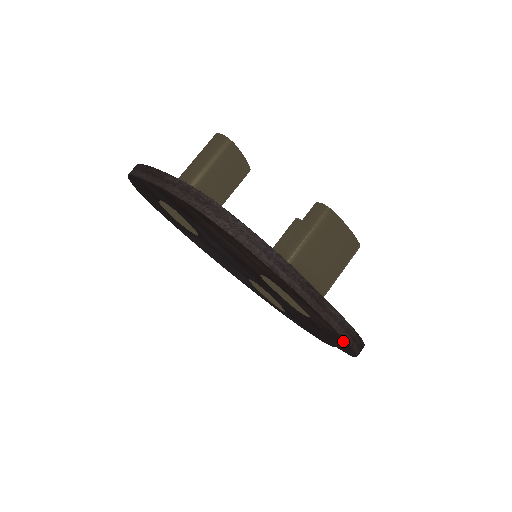
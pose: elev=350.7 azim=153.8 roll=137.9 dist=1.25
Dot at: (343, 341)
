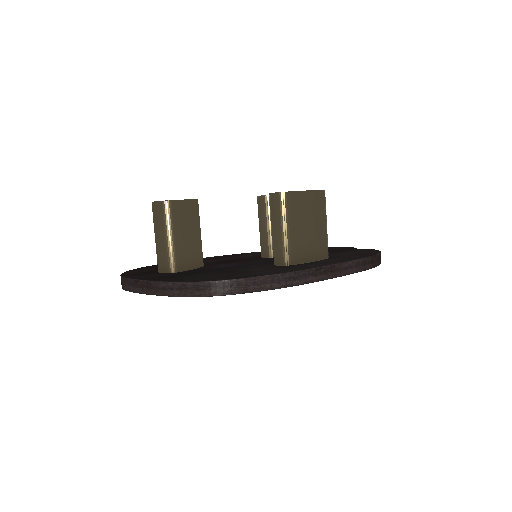
Dot at: occluded
